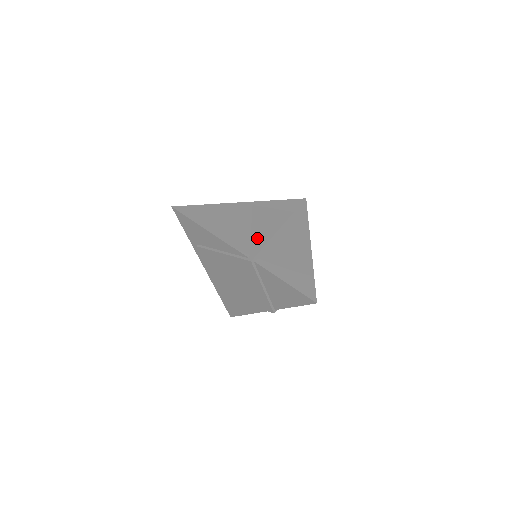
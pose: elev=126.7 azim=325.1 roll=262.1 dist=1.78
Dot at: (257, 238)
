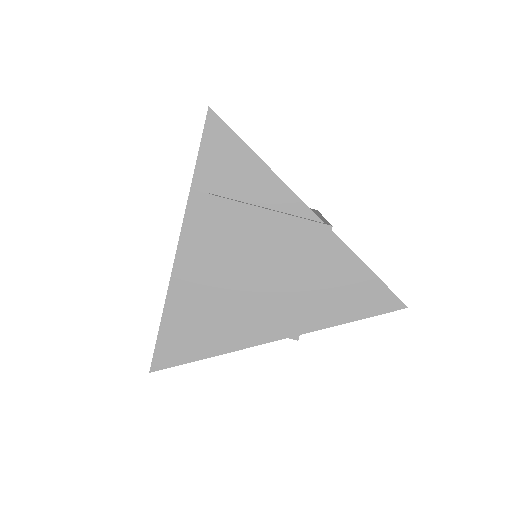
Dot at: occluded
